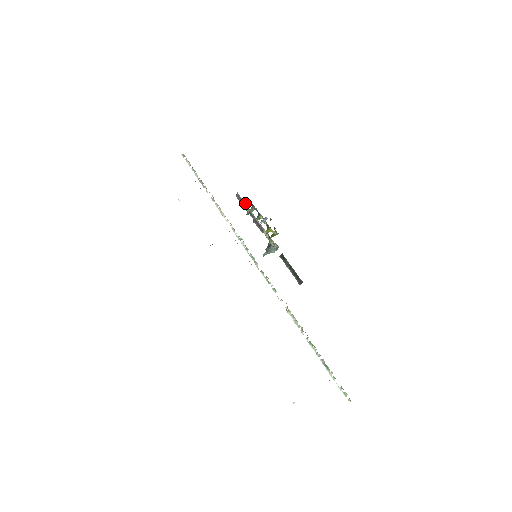
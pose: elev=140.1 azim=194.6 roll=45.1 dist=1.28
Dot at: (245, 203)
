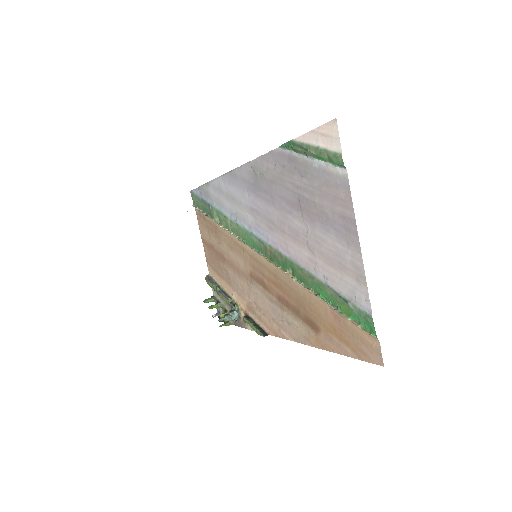
Dot at: (216, 279)
